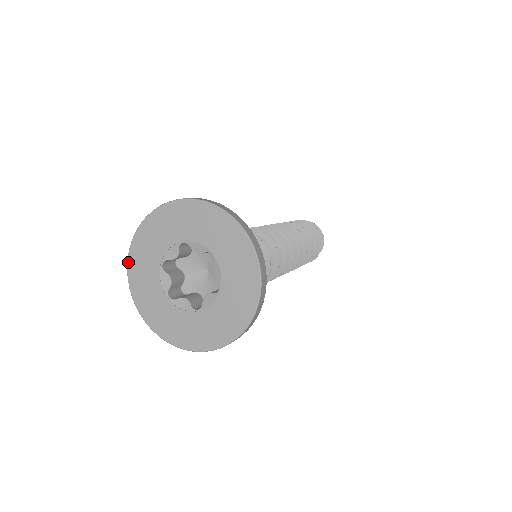
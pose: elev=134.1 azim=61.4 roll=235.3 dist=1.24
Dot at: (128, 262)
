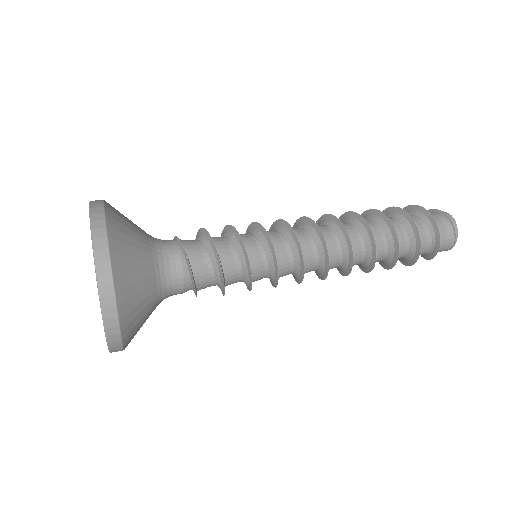
Dot at: occluded
